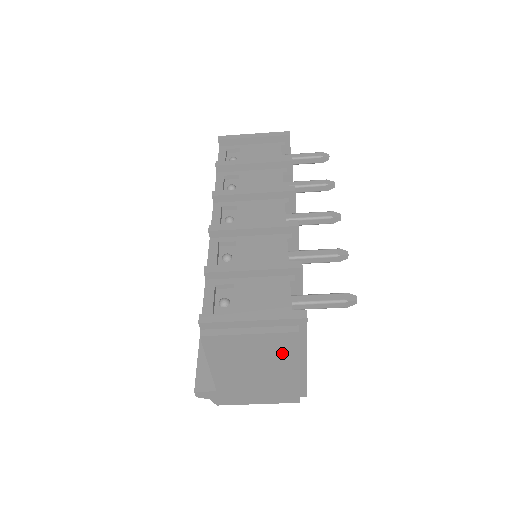
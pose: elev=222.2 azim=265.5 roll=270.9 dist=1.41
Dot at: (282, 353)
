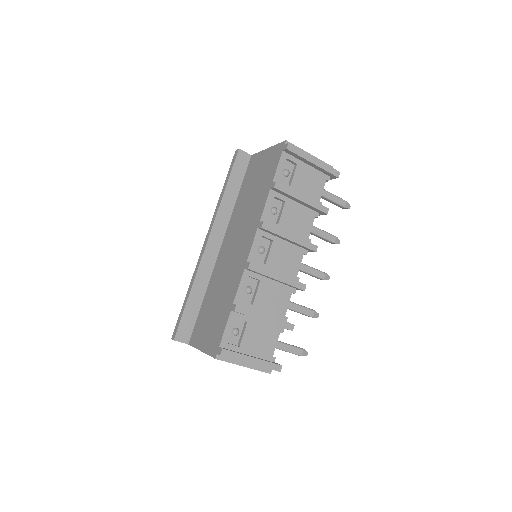
Dot at: occluded
